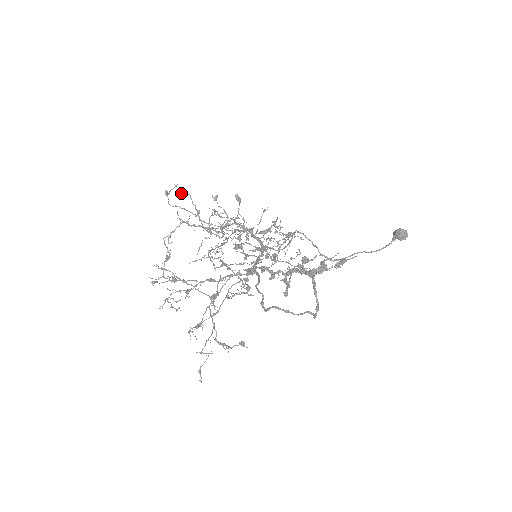
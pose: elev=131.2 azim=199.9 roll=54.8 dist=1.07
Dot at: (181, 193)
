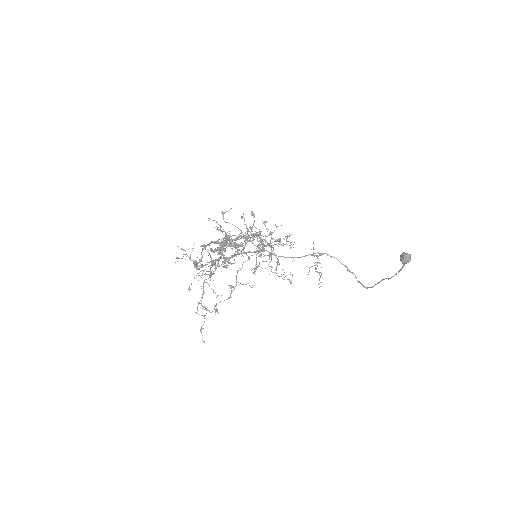
Dot at: (241, 217)
